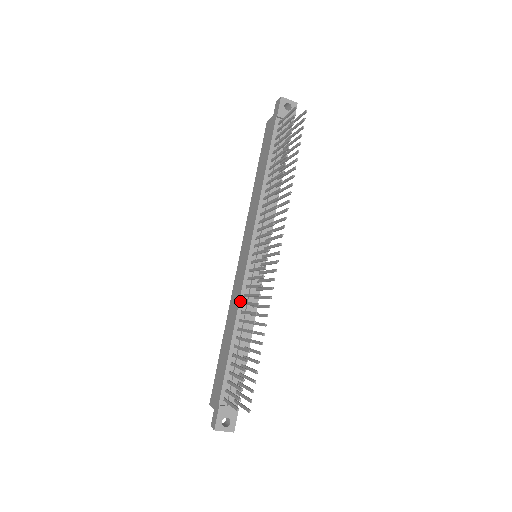
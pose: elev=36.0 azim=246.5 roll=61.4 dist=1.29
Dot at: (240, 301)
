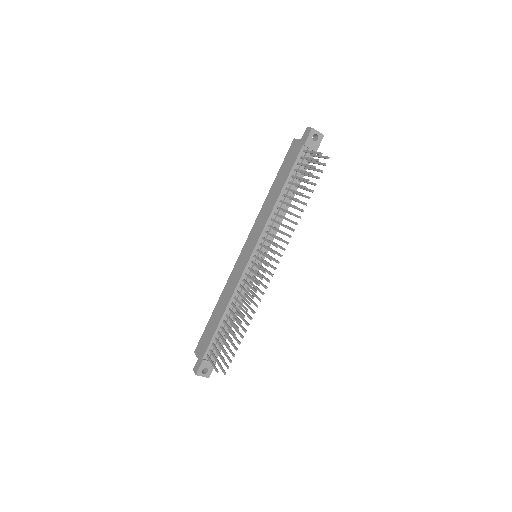
Dot at: (236, 289)
